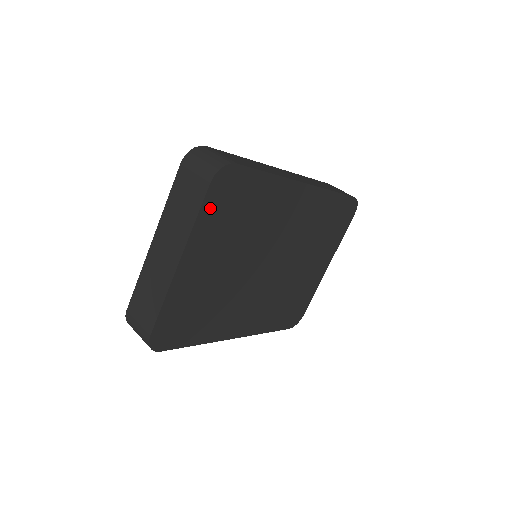
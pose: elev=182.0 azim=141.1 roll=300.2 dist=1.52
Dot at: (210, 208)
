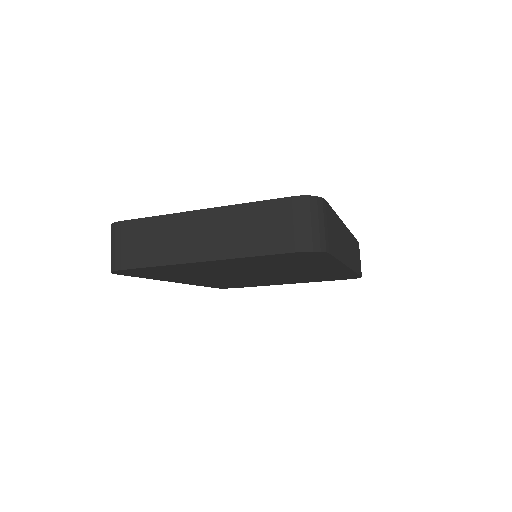
Dot at: (272, 256)
